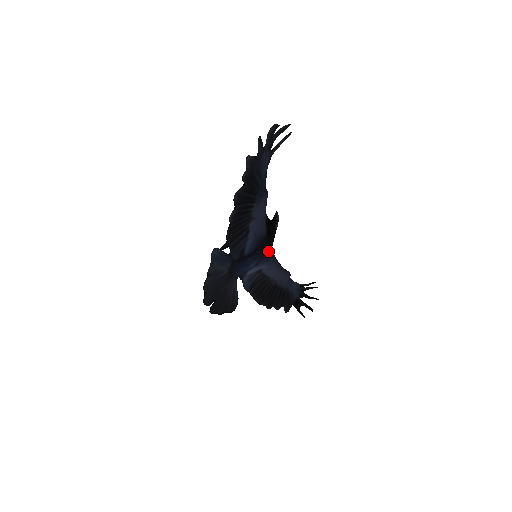
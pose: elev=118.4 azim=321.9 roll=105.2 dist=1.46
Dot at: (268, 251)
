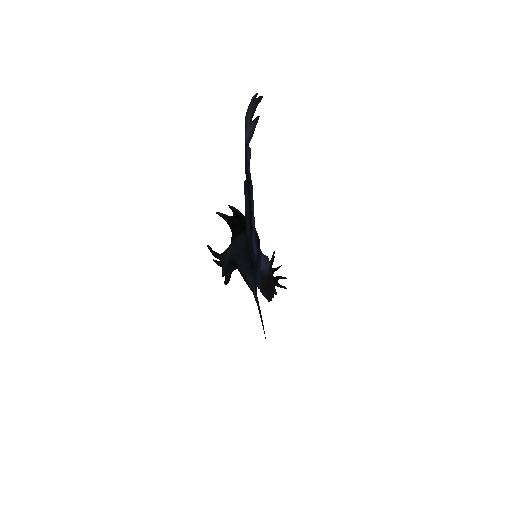
Dot at: occluded
